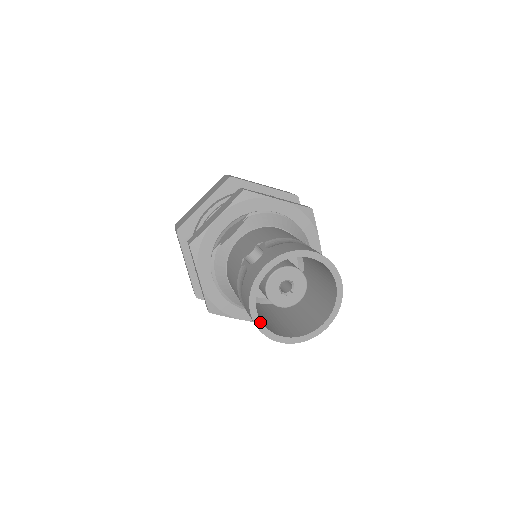
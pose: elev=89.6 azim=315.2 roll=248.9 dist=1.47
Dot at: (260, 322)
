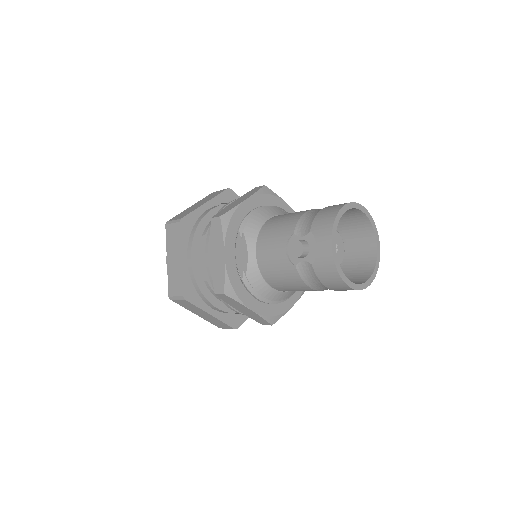
Dot at: (355, 285)
